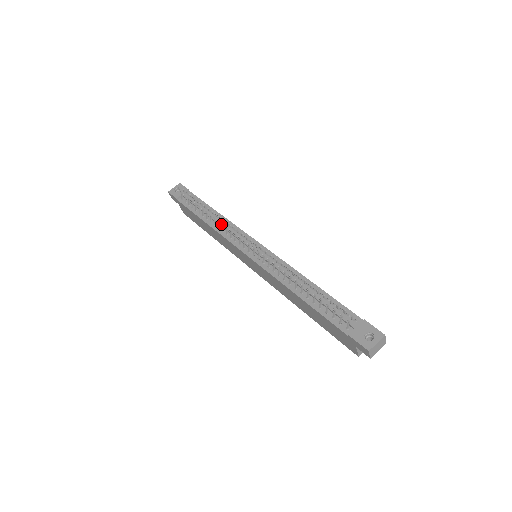
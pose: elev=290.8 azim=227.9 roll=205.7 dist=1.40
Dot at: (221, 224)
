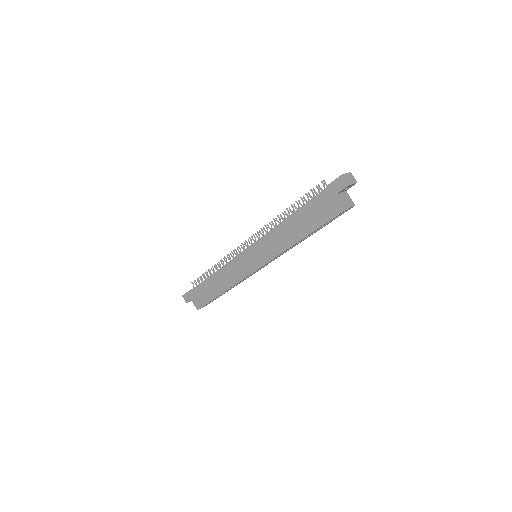
Dot at: (225, 258)
